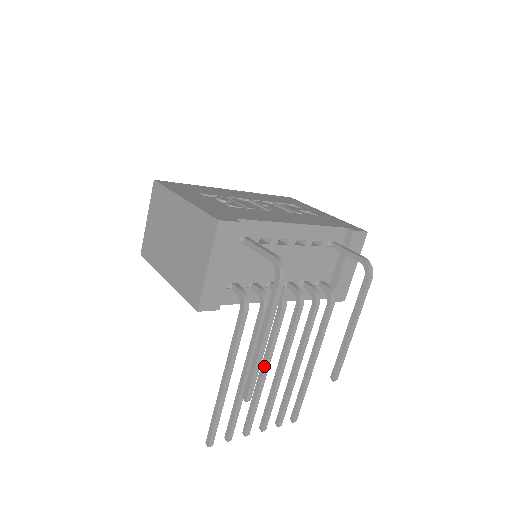
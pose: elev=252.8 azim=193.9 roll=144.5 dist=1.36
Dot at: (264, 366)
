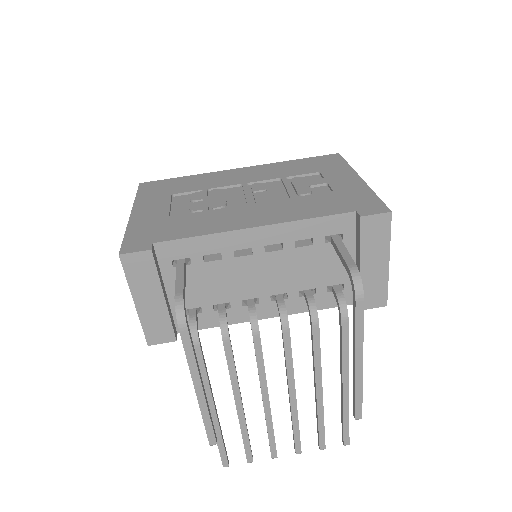
Dot at: occluded
